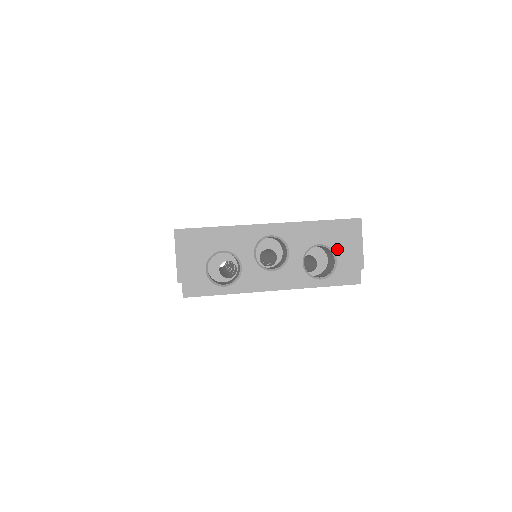
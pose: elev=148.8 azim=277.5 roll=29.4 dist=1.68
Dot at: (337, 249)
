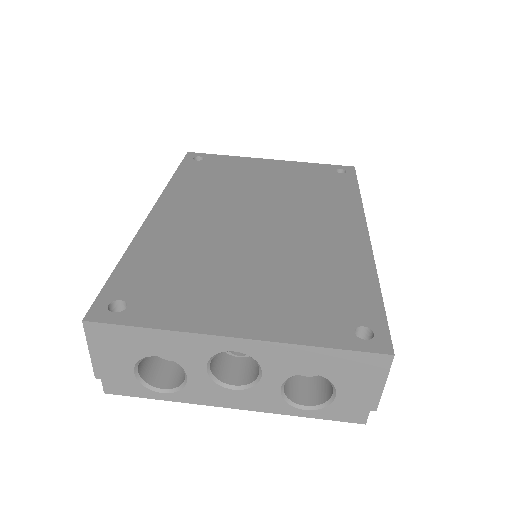
Dot at: (340, 384)
